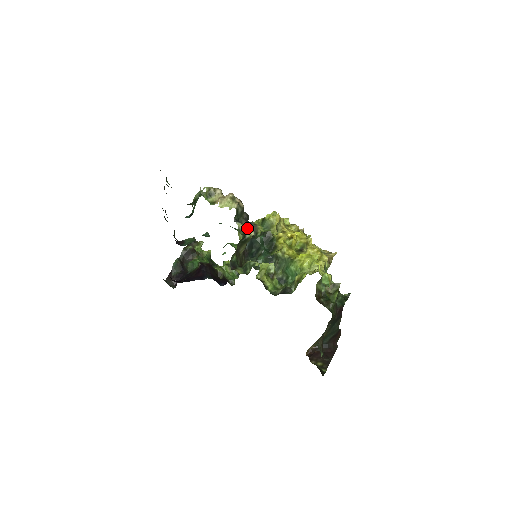
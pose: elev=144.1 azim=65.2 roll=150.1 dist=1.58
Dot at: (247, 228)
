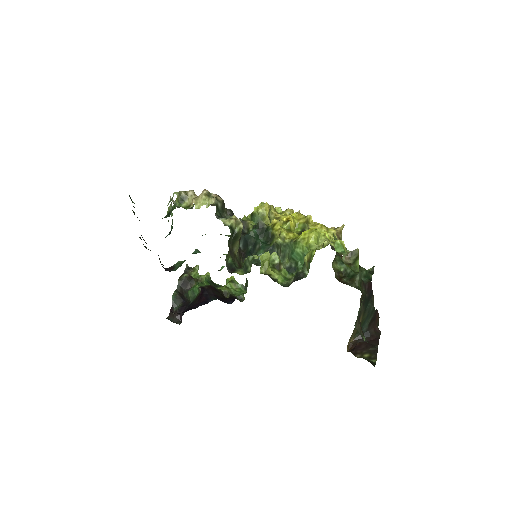
Dot at: (233, 221)
